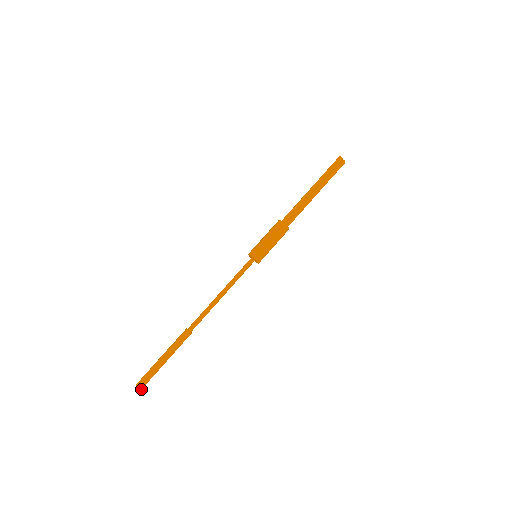
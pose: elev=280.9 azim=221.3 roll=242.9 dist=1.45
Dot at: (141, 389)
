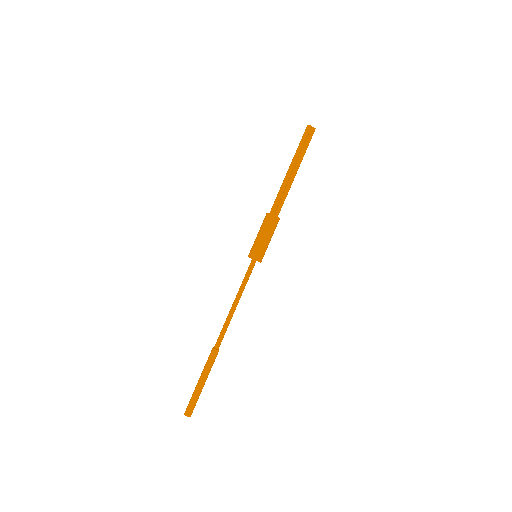
Dot at: (190, 416)
